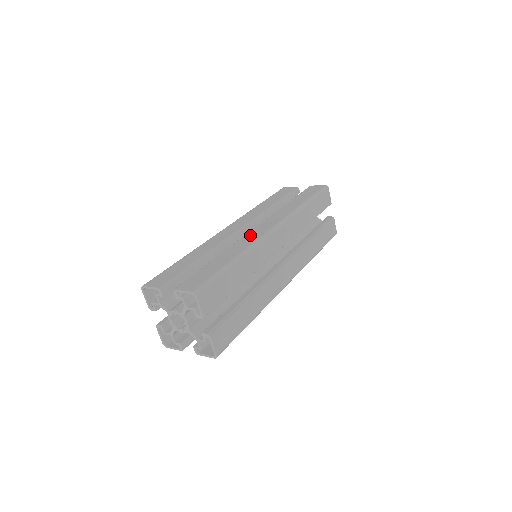
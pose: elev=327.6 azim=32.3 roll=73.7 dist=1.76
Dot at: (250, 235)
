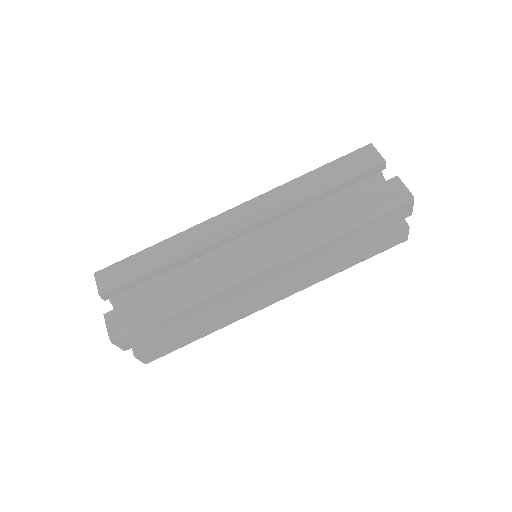
Dot at: (231, 261)
